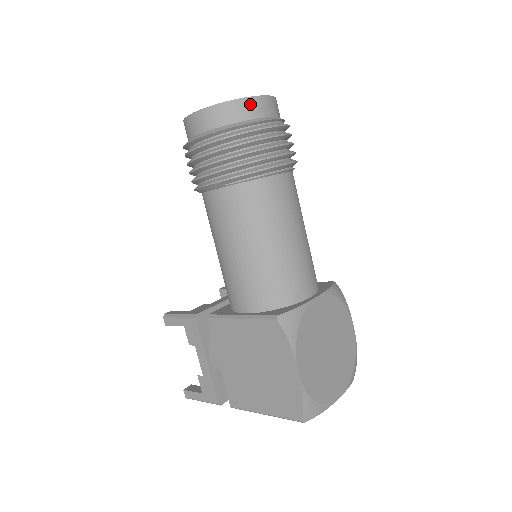
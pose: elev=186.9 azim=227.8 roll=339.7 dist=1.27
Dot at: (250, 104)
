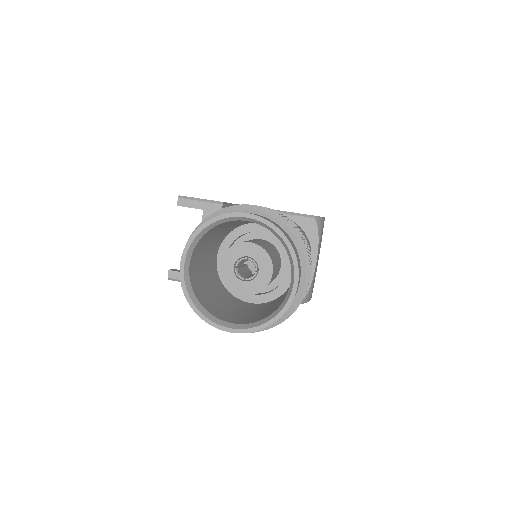
Dot at: occluded
